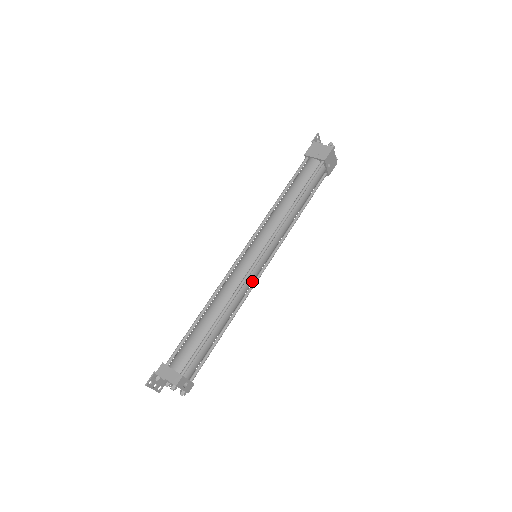
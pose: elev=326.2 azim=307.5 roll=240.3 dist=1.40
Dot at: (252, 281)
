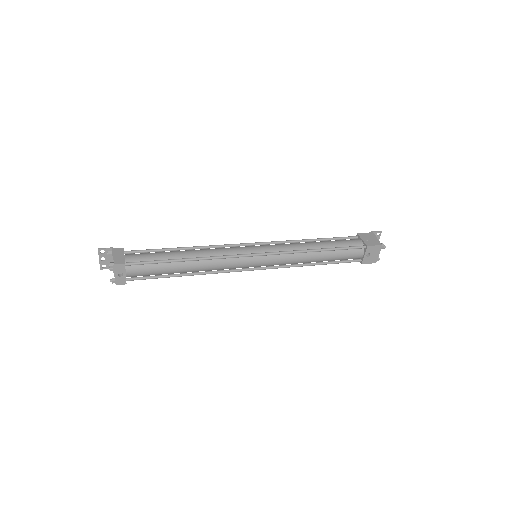
Dot at: (236, 265)
